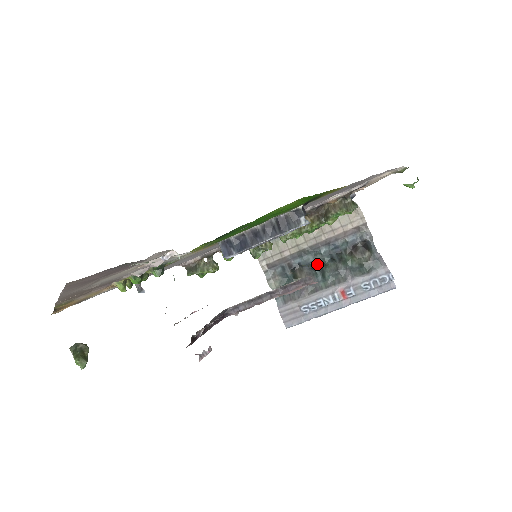
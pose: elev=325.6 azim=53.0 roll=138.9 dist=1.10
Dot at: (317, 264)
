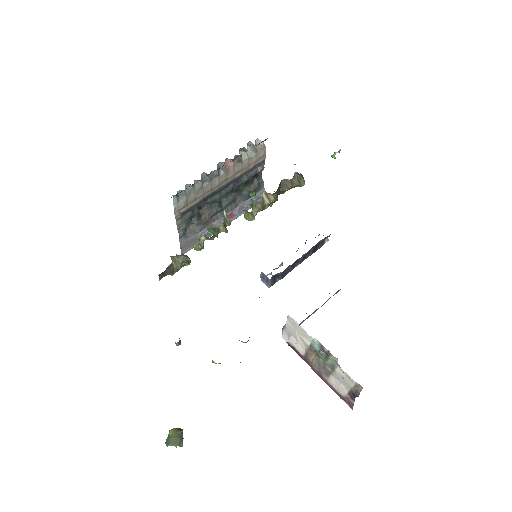
Dot at: occluded
